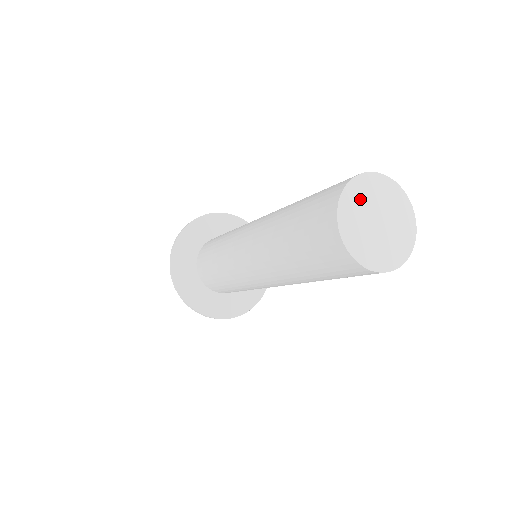
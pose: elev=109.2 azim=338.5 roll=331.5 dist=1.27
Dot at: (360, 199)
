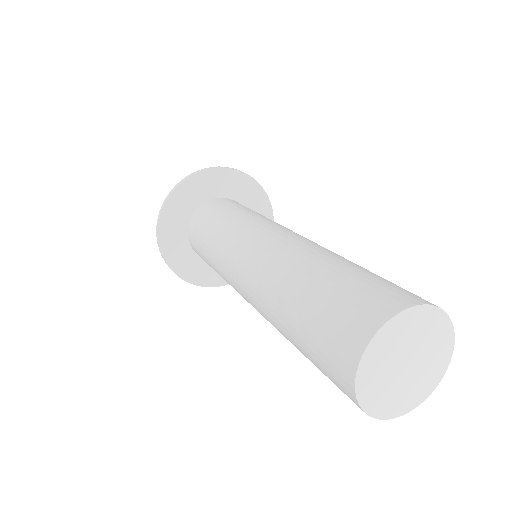
Dot at: (397, 338)
